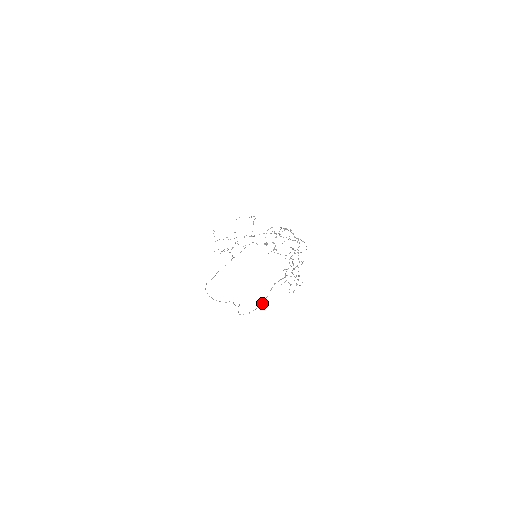
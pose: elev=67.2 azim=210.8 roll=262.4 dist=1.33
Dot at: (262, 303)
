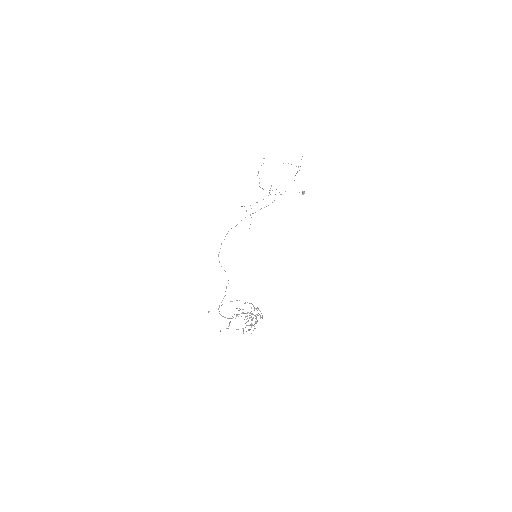
Dot at: (231, 318)
